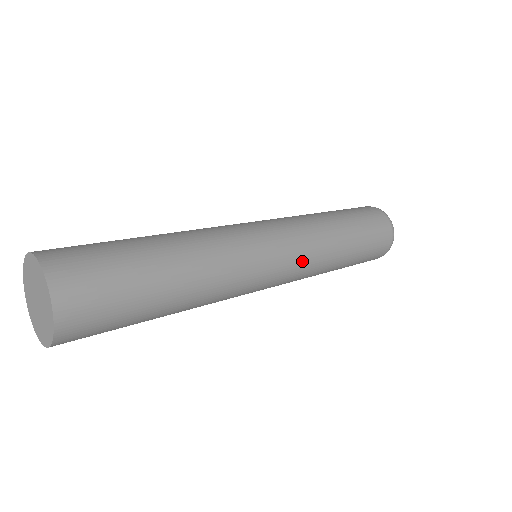
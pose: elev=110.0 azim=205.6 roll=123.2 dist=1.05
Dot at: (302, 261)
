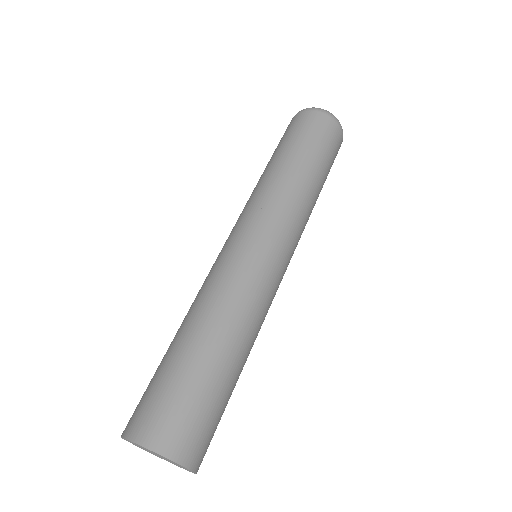
Dot at: (293, 230)
